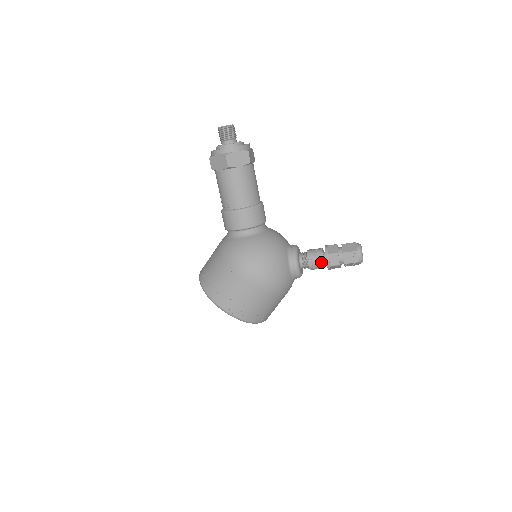
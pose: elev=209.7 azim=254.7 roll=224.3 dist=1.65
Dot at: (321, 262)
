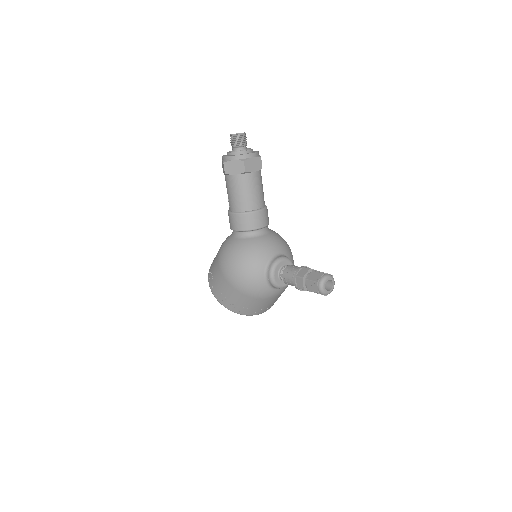
Dot at: (291, 281)
